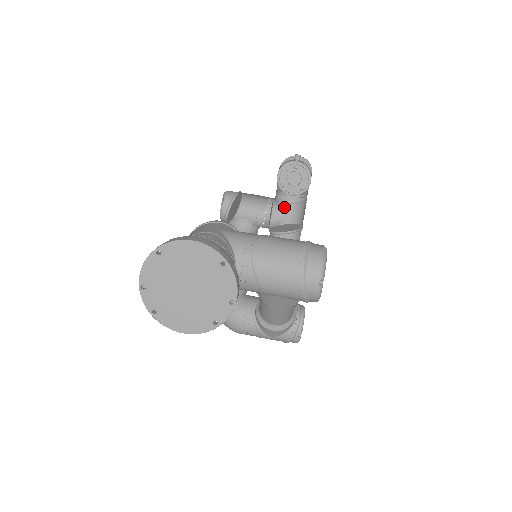
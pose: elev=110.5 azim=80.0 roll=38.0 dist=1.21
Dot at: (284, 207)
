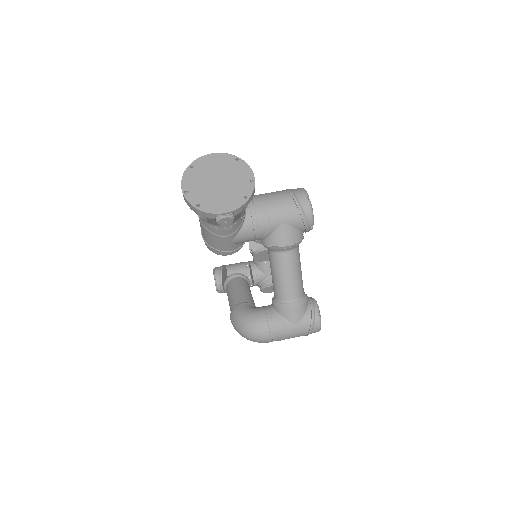
Dot at: (263, 272)
